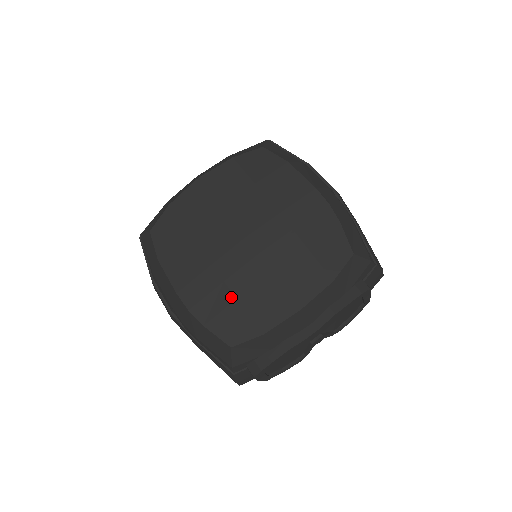
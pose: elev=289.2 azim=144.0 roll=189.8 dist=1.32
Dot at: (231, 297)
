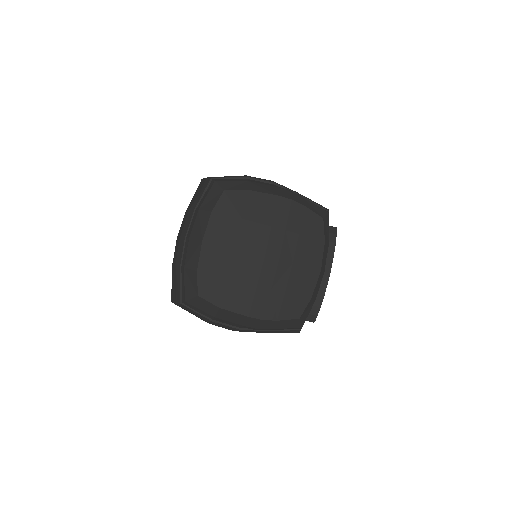
Dot at: (281, 294)
